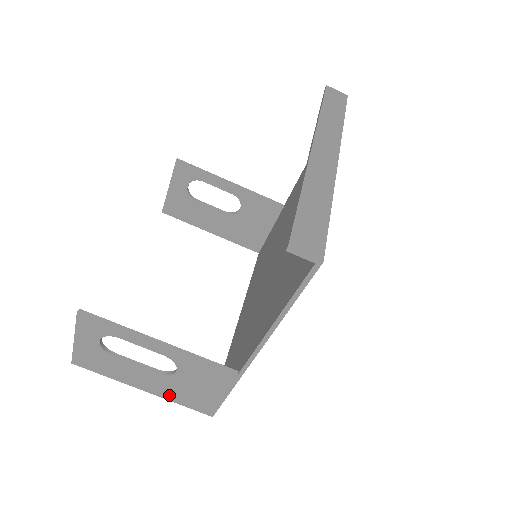
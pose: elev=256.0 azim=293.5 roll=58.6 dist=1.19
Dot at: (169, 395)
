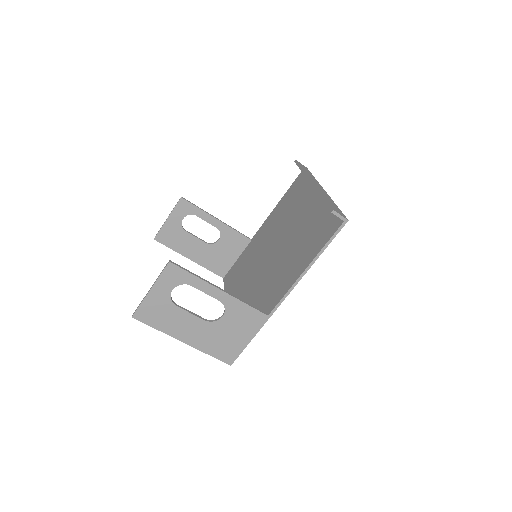
Dot at: (204, 345)
